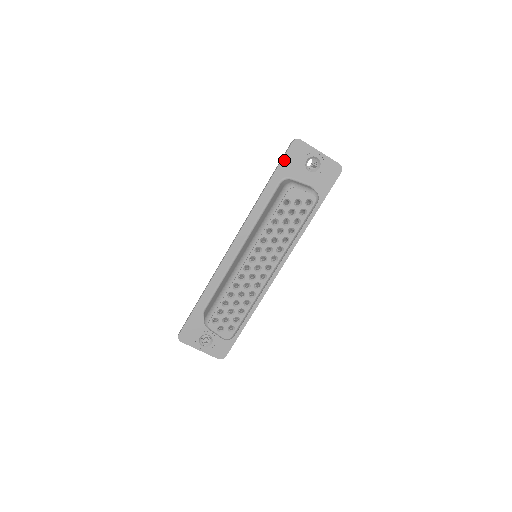
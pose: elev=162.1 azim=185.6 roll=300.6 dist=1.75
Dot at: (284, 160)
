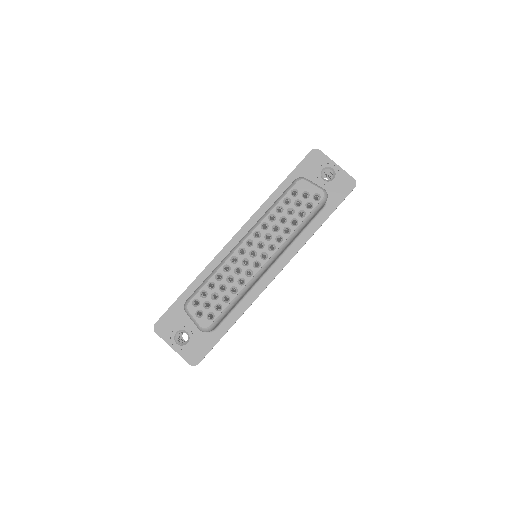
Dot at: (301, 165)
